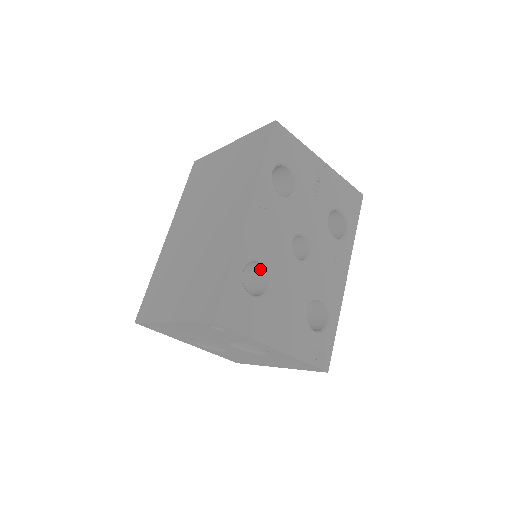
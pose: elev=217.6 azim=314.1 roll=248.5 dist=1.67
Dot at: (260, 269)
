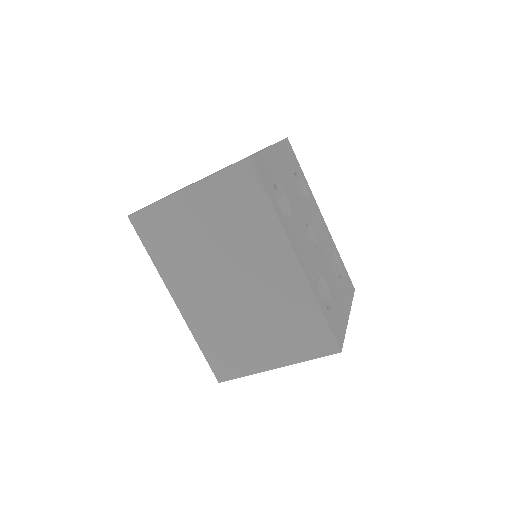
Dot at: occluded
